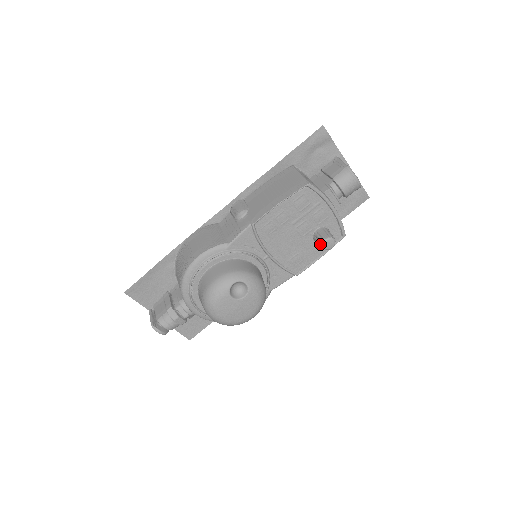
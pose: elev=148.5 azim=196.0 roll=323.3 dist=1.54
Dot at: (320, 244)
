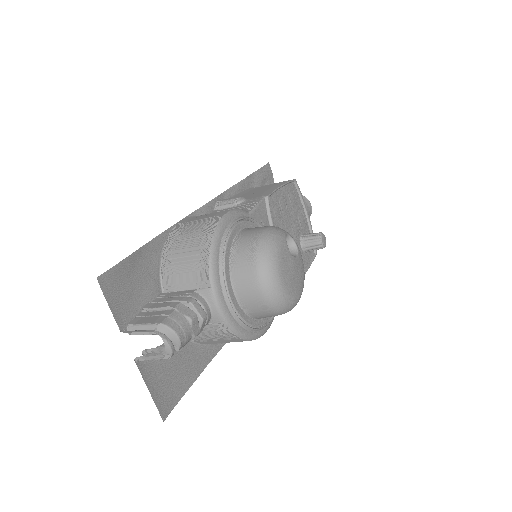
Dot at: (317, 240)
